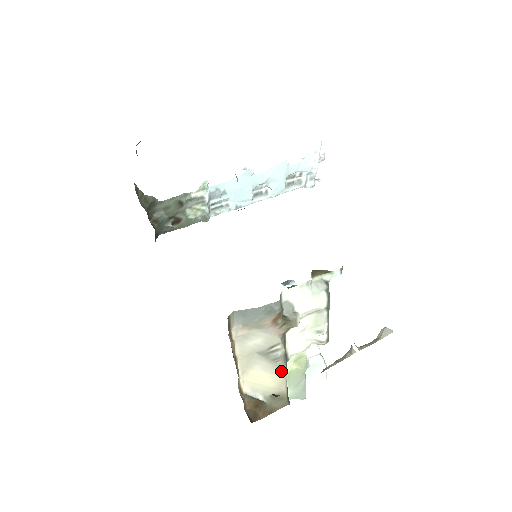
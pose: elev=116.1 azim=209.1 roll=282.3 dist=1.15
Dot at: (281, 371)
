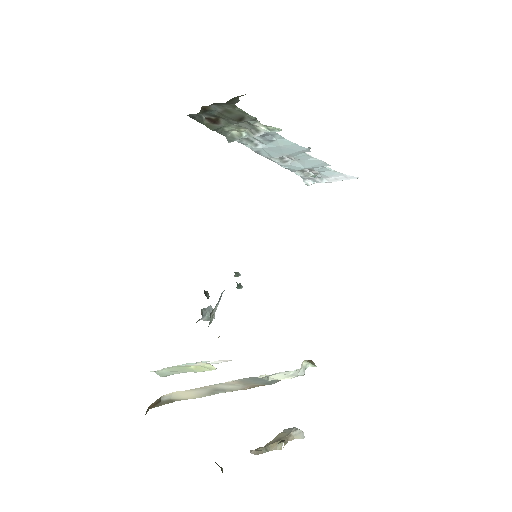
Dot at: (203, 396)
